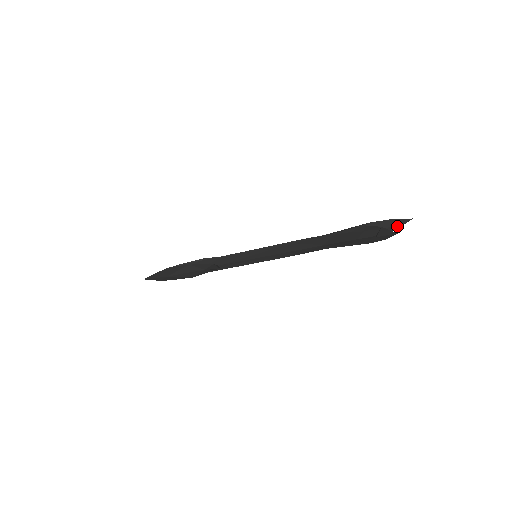
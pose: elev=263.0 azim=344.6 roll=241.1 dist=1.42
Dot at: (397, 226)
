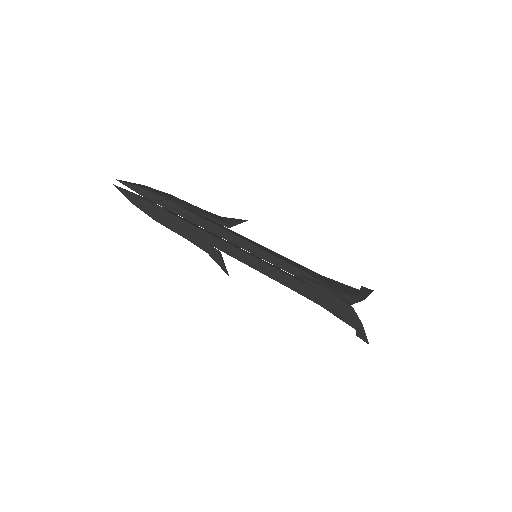
Dot at: (364, 298)
